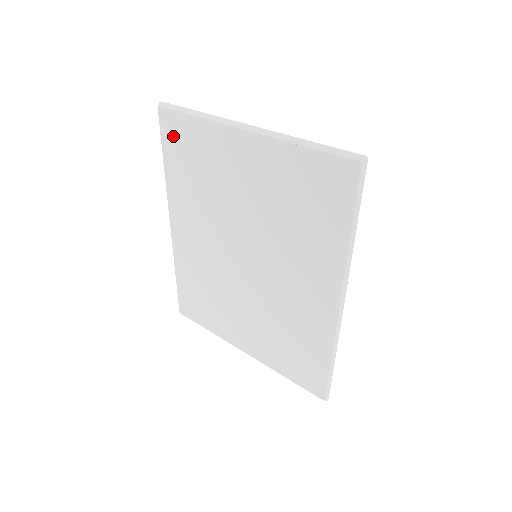
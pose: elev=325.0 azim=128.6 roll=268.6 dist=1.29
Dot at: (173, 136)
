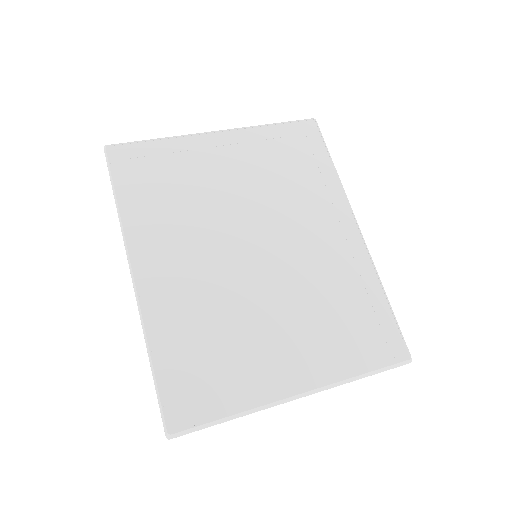
Dot at: (130, 166)
